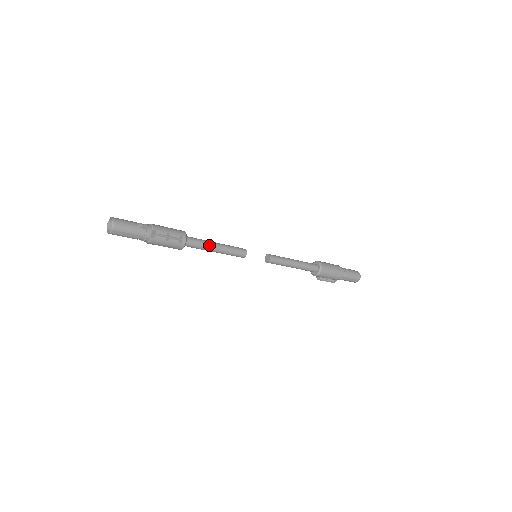
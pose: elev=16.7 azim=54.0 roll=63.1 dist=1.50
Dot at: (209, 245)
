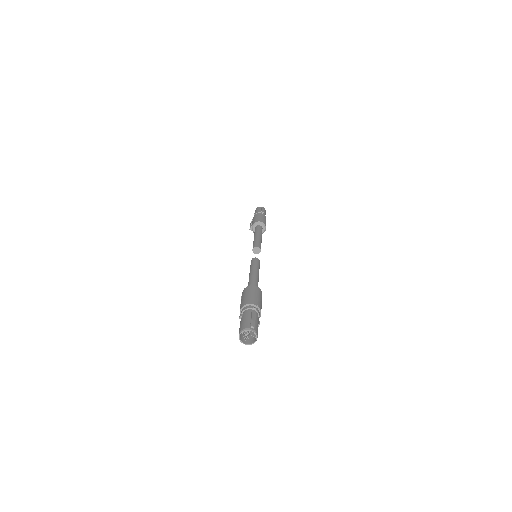
Dot at: occluded
